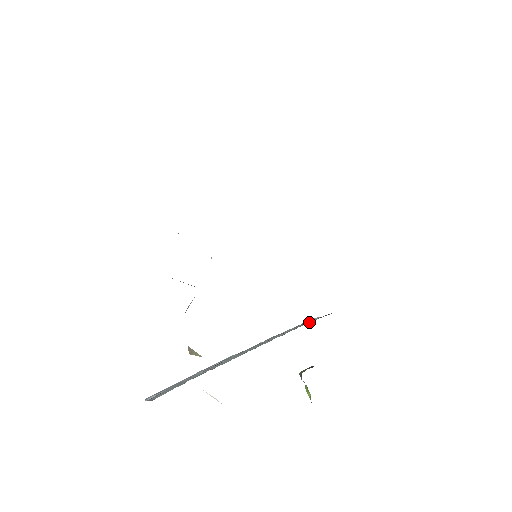
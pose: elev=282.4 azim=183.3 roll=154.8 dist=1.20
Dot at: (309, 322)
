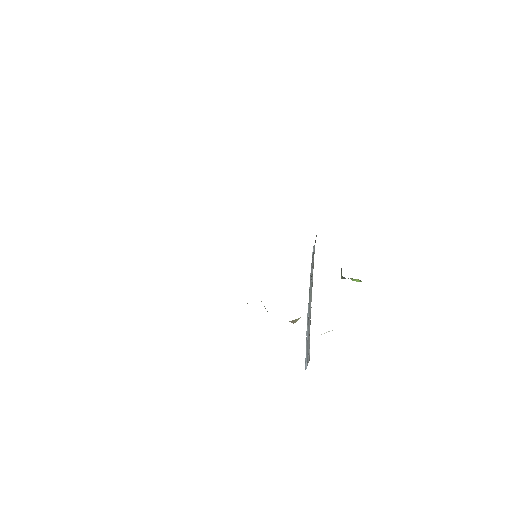
Dot at: (314, 251)
